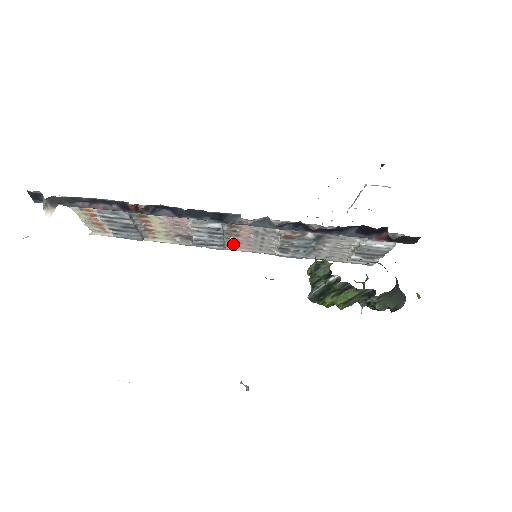
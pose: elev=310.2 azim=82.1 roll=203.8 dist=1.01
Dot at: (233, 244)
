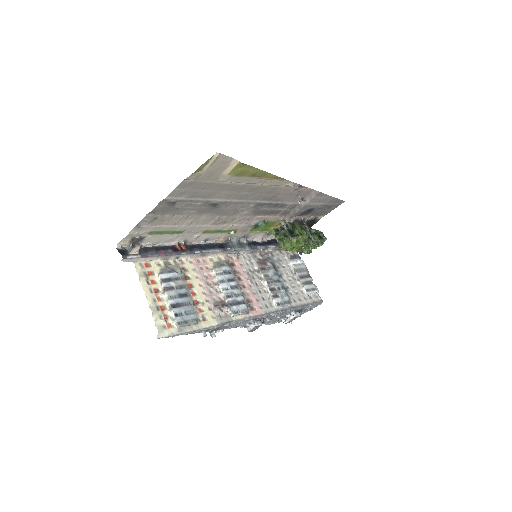
Dot at: (249, 304)
